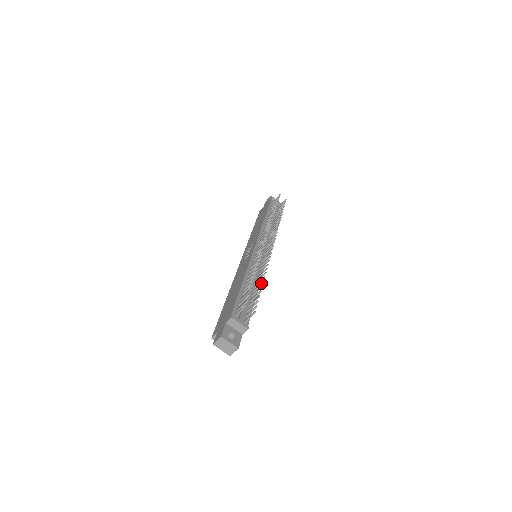
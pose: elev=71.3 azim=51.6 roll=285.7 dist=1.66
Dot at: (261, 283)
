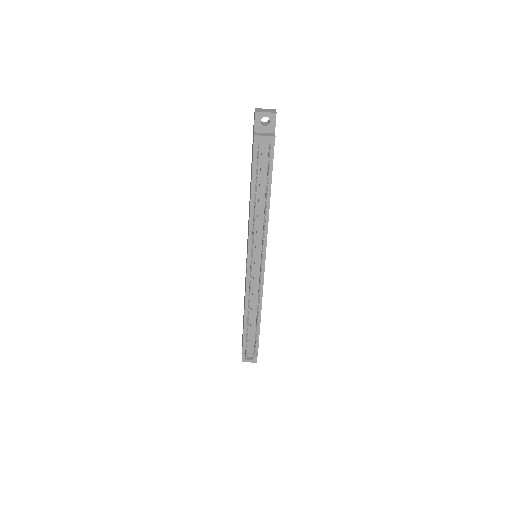
Dot at: occluded
